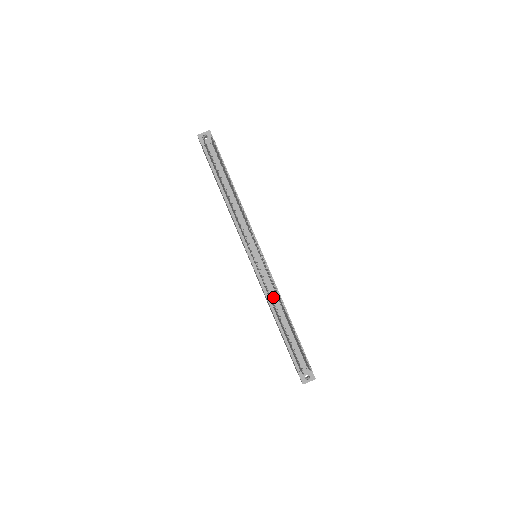
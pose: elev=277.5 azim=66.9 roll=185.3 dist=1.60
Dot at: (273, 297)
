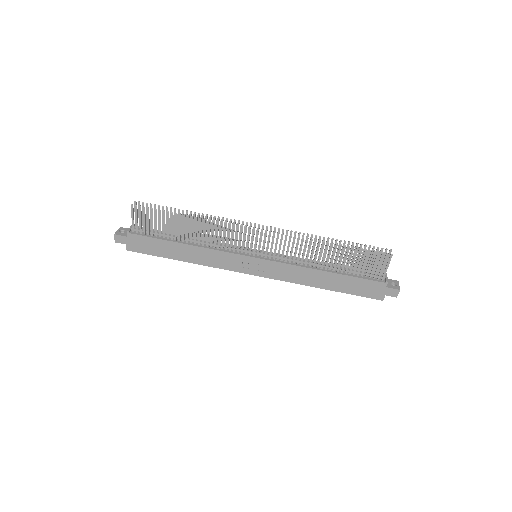
Dot at: (303, 261)
